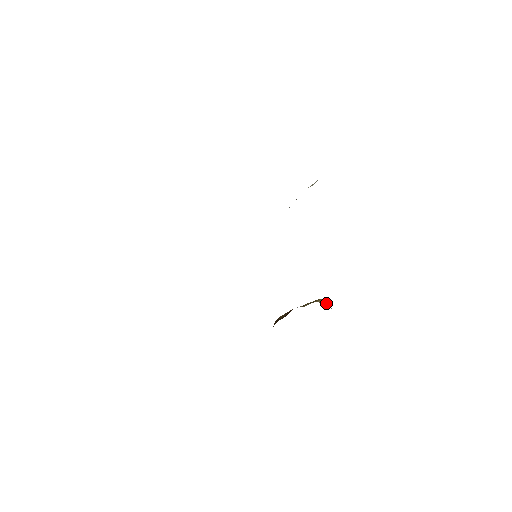
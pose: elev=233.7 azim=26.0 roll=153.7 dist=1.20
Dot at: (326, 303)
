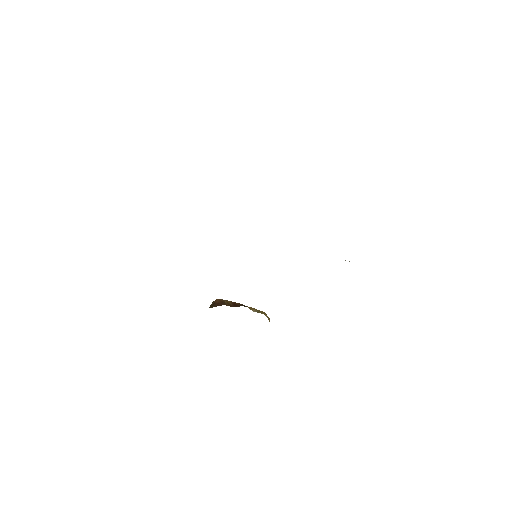
Dot at: occluded
